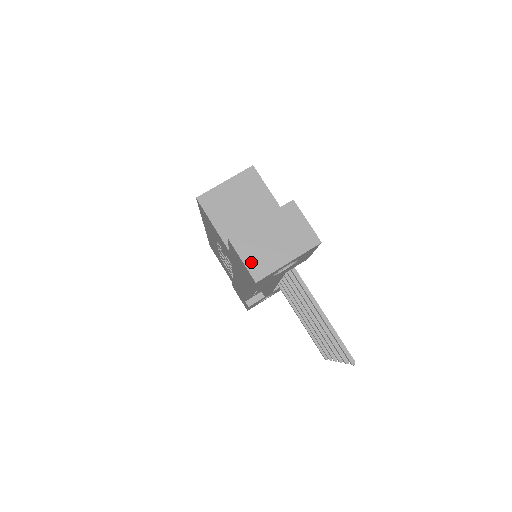
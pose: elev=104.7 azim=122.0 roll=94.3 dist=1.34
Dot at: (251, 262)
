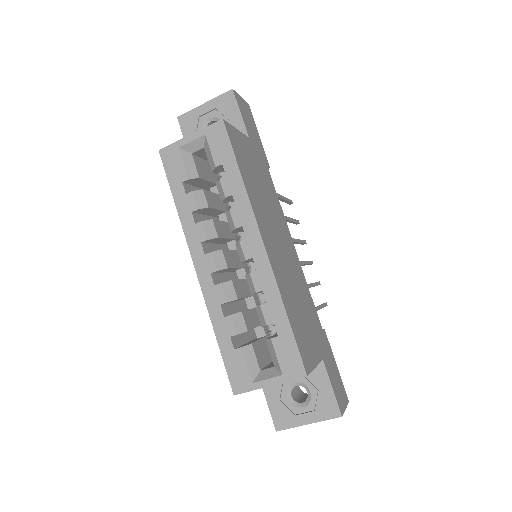
Dot at: occluded
